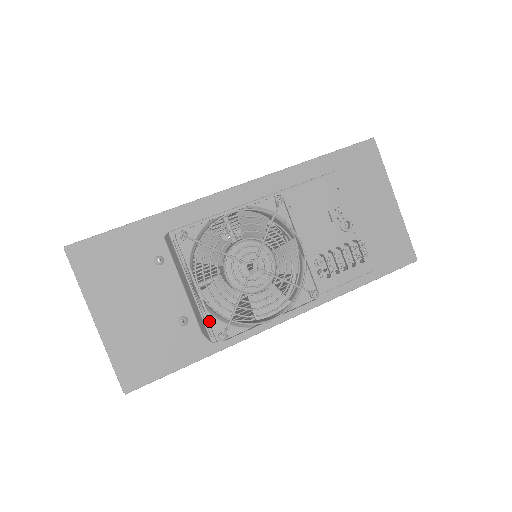
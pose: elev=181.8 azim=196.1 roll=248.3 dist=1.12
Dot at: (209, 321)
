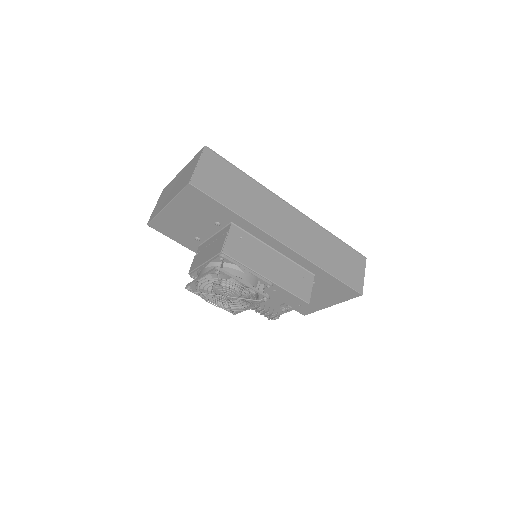
Dot at: (191, 284)
